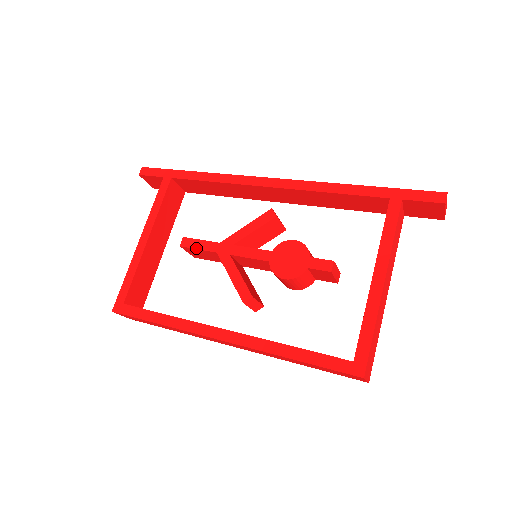
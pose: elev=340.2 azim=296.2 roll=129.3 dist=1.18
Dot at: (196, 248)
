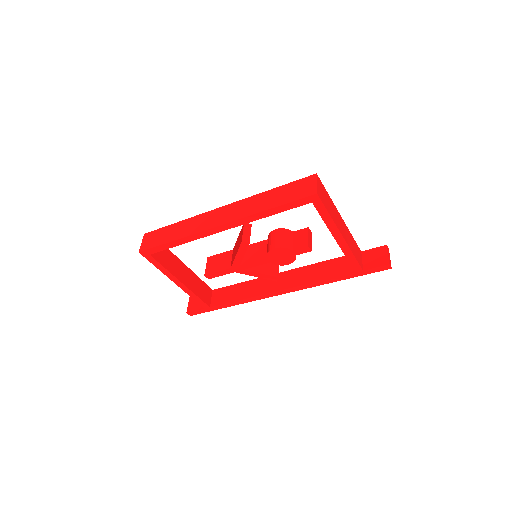
Dot at: (219, 254)
